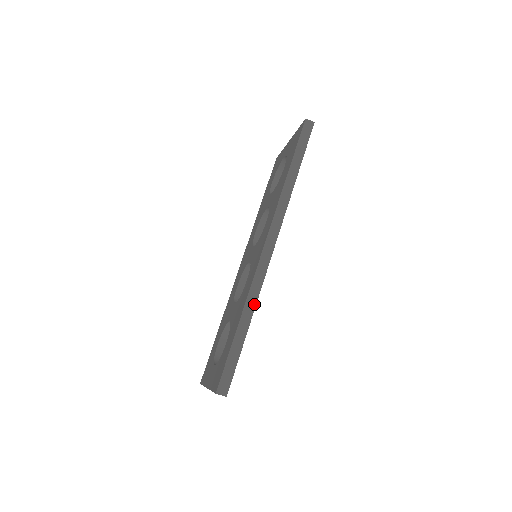
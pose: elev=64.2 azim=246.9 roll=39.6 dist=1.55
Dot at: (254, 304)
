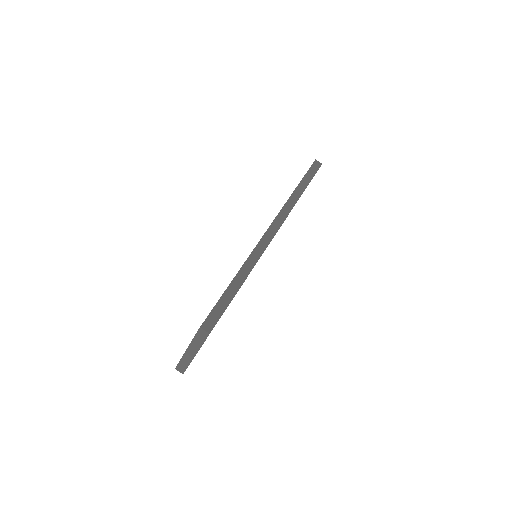
Dot at: (251, 267)
